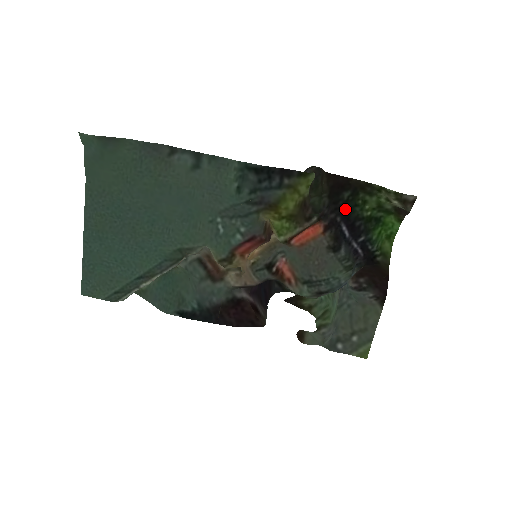
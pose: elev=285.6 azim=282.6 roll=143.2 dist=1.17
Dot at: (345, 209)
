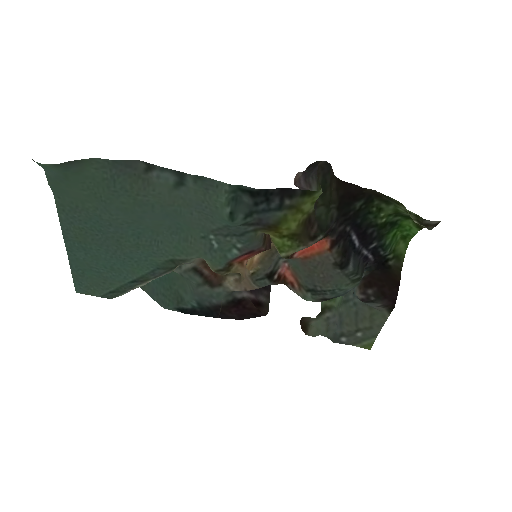
Dot at: (356, 218)
